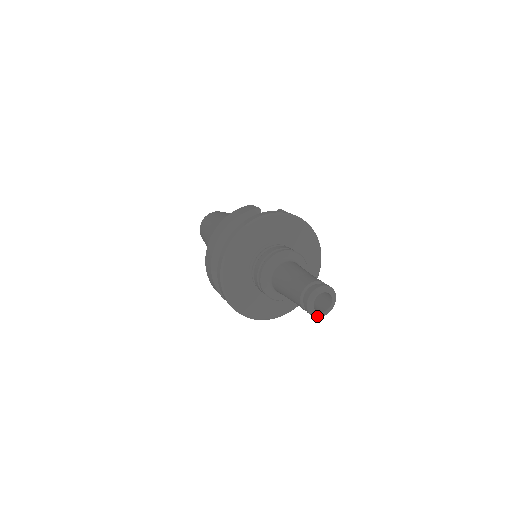
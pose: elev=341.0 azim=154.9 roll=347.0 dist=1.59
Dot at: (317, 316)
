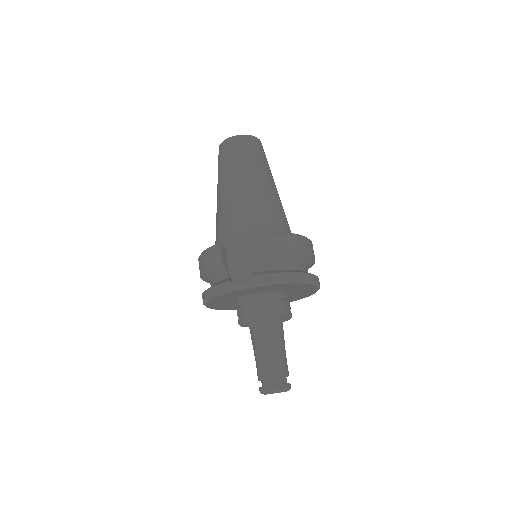
Dot at: occluded
